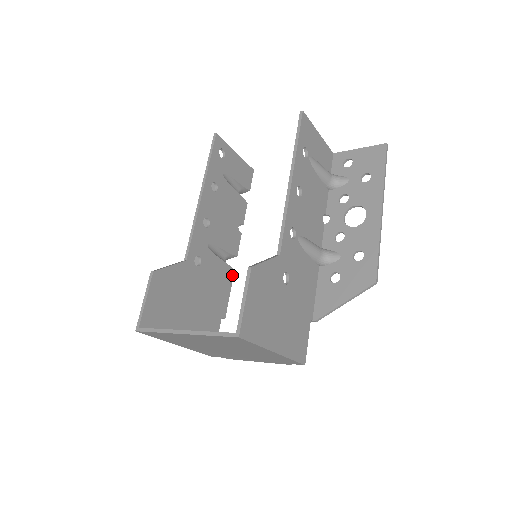
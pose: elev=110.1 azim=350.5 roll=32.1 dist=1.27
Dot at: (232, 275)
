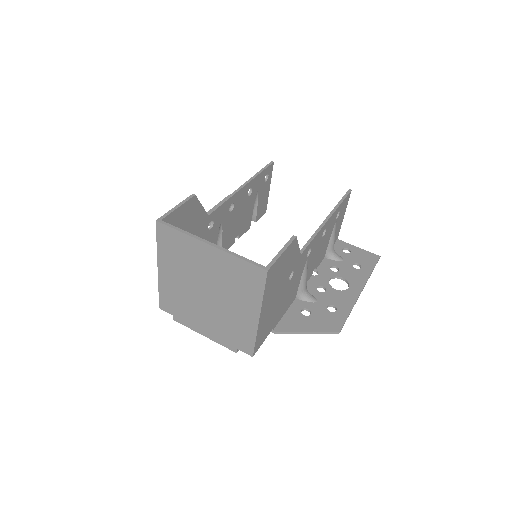
Dot at: occluded
